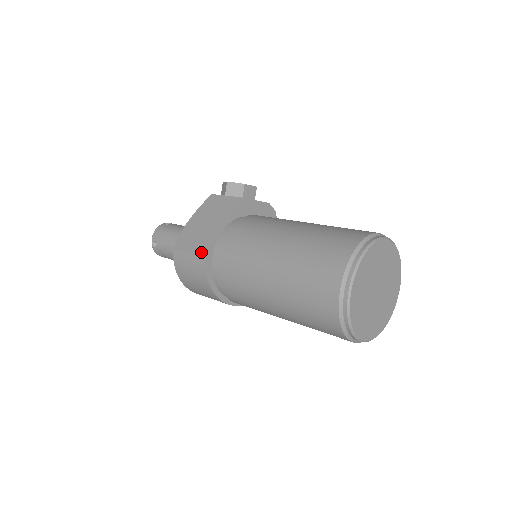
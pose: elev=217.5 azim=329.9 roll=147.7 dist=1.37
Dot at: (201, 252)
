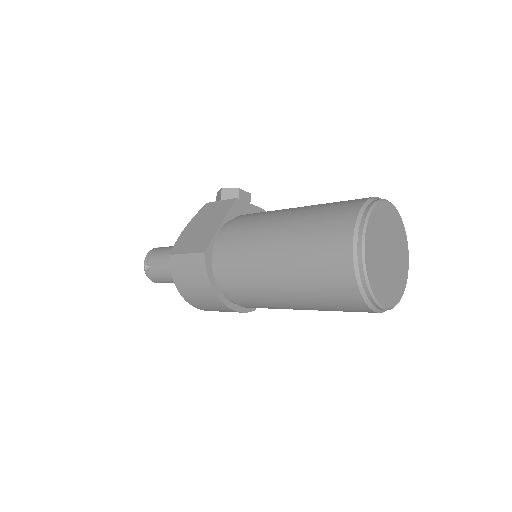
Dot at: (200, 249)
